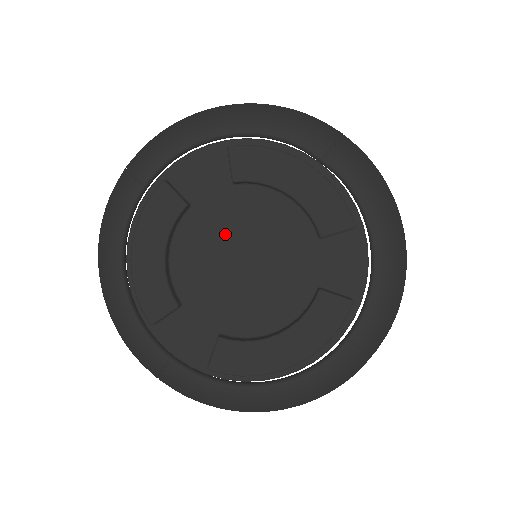
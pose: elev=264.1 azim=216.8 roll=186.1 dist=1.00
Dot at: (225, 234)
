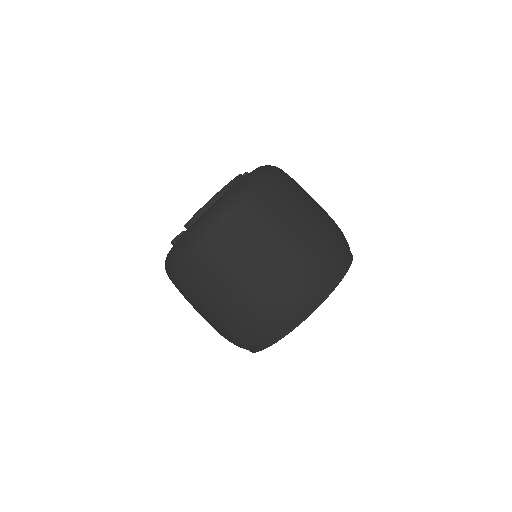
Dot at: occluded
